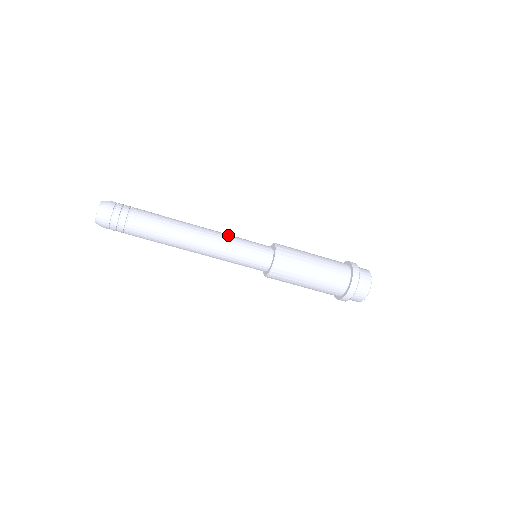
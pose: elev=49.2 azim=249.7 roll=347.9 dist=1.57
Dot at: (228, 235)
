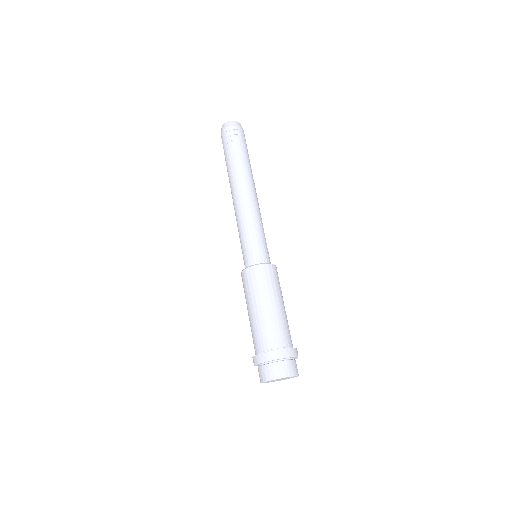
Dot at: occluded
